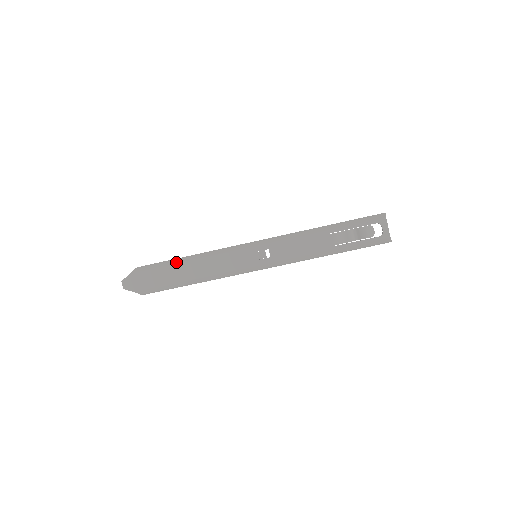
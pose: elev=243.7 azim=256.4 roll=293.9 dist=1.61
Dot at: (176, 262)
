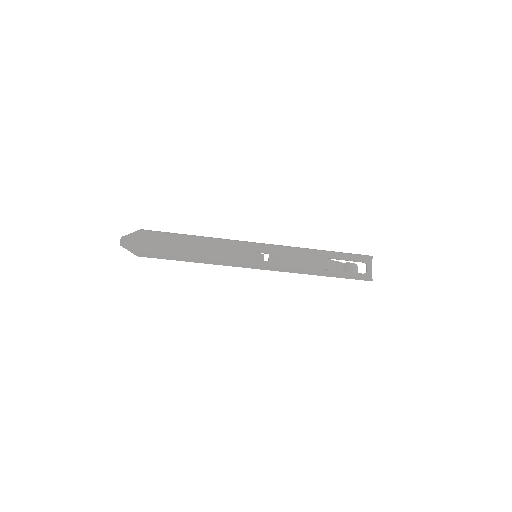
Dot at: (181, 237)
